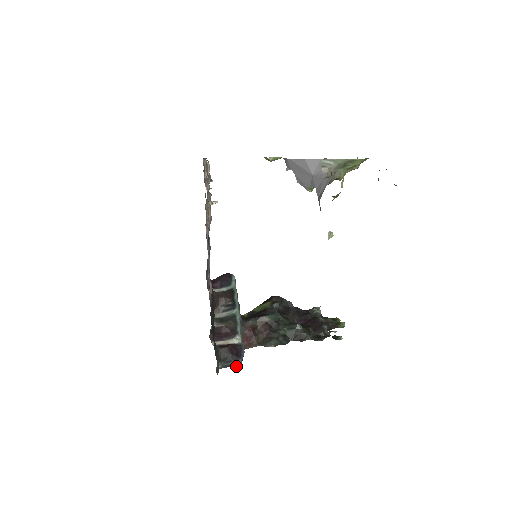
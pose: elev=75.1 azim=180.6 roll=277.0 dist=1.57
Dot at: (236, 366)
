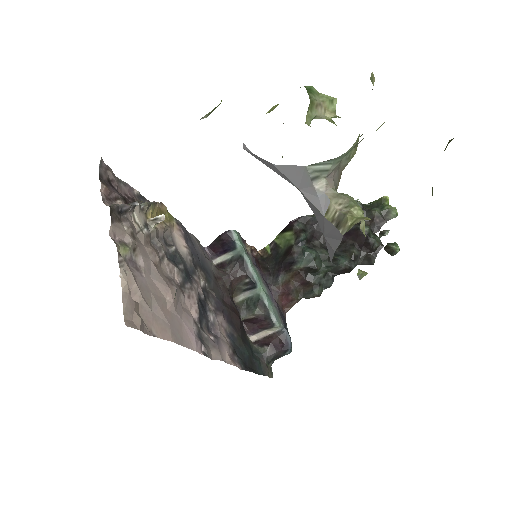
Dot at: (287, 354)
